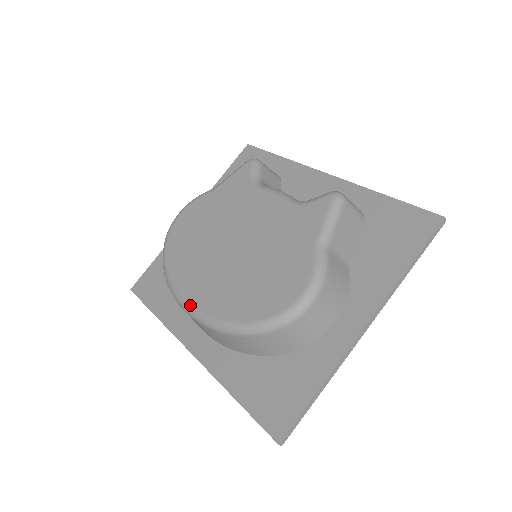
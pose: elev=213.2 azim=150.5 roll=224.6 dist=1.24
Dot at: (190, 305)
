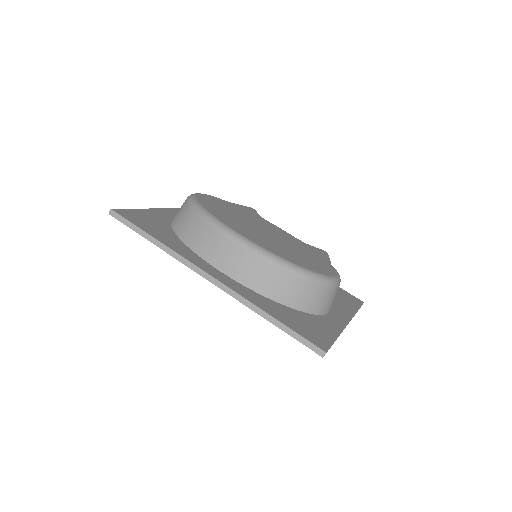
Dot at: (247, 238)
